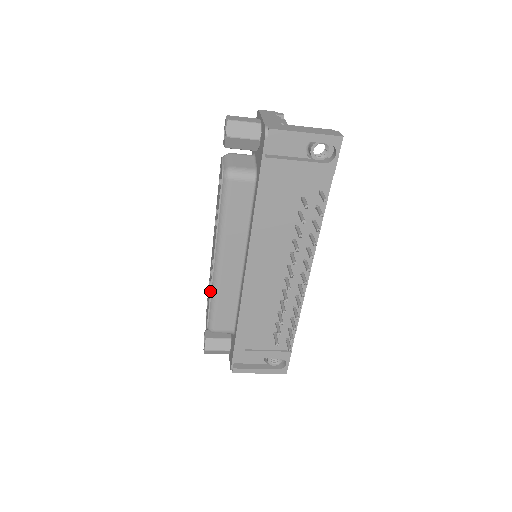
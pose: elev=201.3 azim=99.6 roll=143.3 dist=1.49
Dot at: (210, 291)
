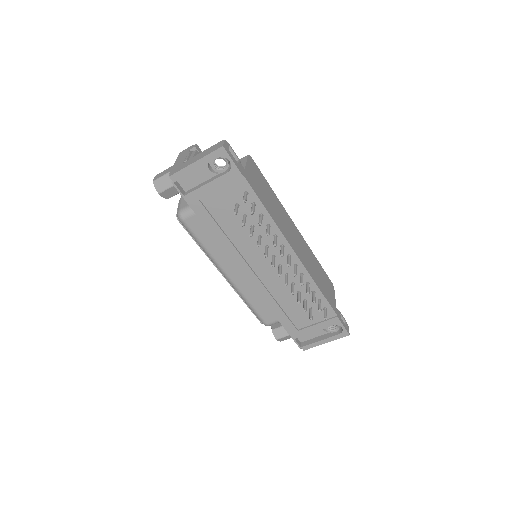
Dot at: (241, 298)
